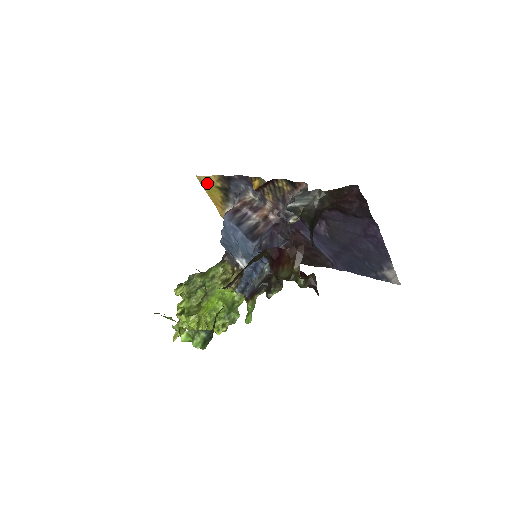
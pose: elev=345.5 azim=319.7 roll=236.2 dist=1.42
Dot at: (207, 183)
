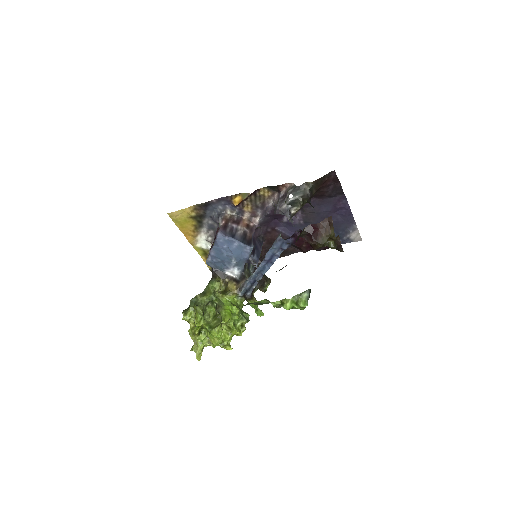
Dot at: (180, 217)
